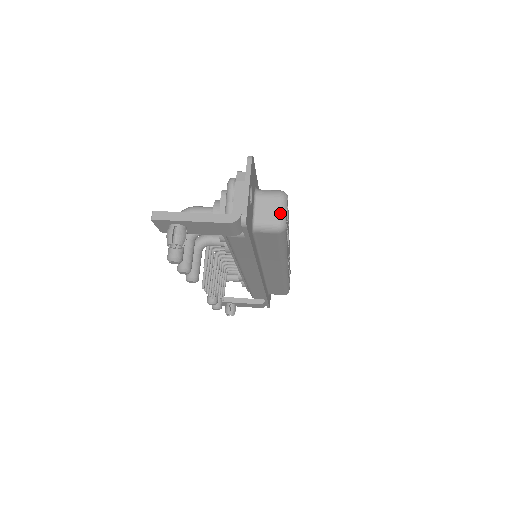
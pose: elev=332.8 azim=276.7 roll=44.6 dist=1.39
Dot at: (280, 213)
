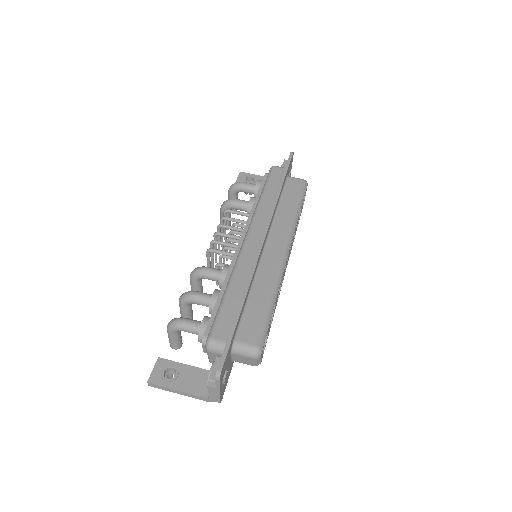
Dot at: (254, 363)
